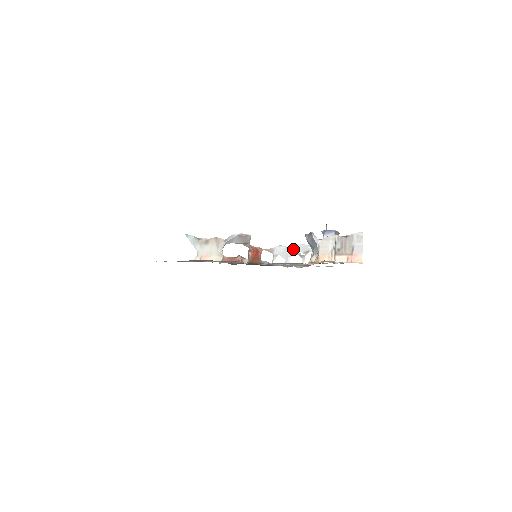
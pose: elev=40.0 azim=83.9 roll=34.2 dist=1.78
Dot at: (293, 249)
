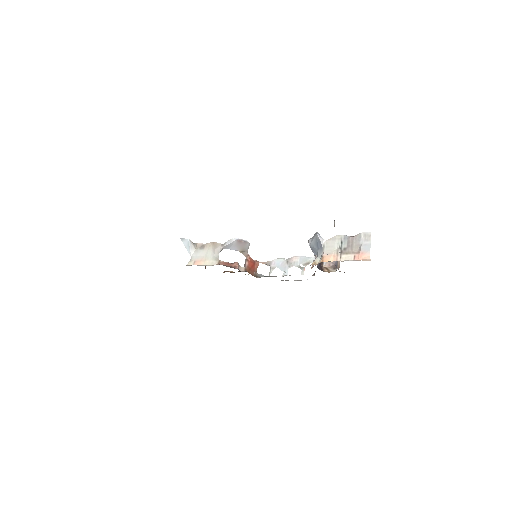
Dot at: (292, 261)
